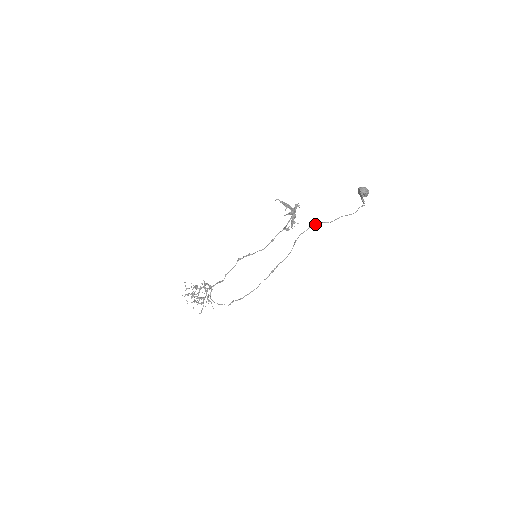
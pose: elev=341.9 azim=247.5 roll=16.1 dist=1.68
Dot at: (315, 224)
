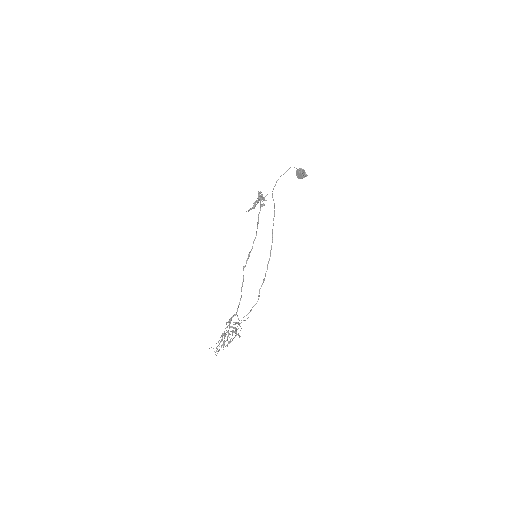
Dot at: (278, 179)
